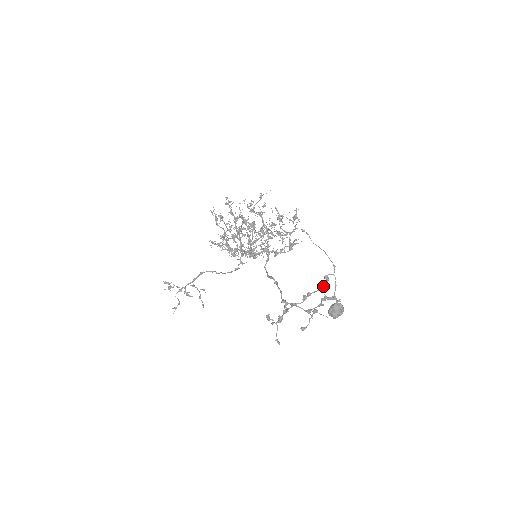
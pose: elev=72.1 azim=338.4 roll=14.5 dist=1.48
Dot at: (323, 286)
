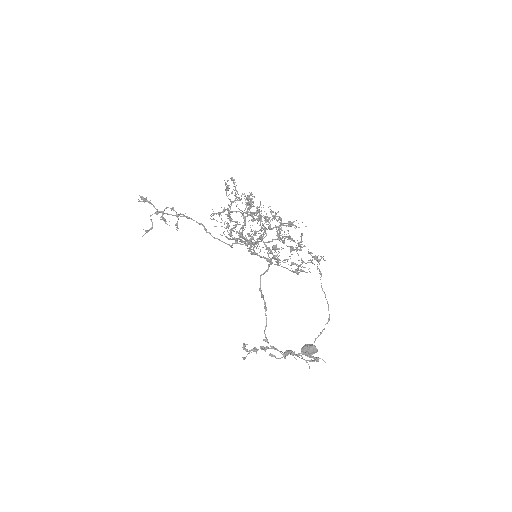
Dot at: (310, 361)
